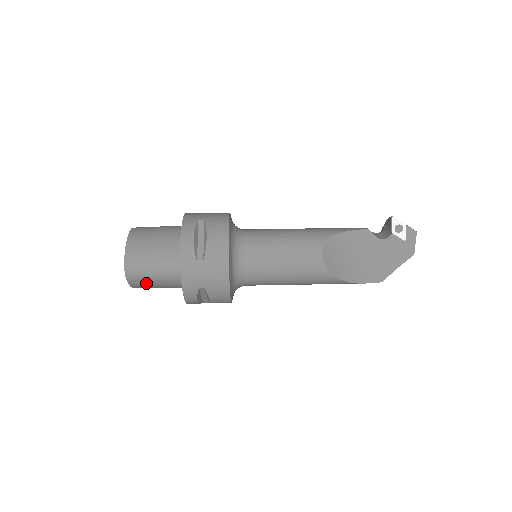
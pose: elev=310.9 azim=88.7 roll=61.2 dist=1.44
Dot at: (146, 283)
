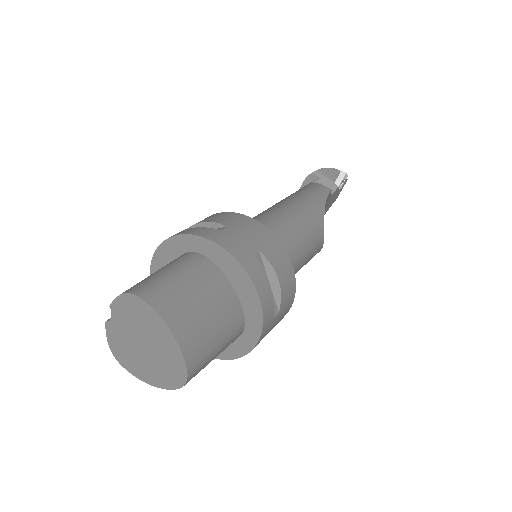
Dot at: occluded
